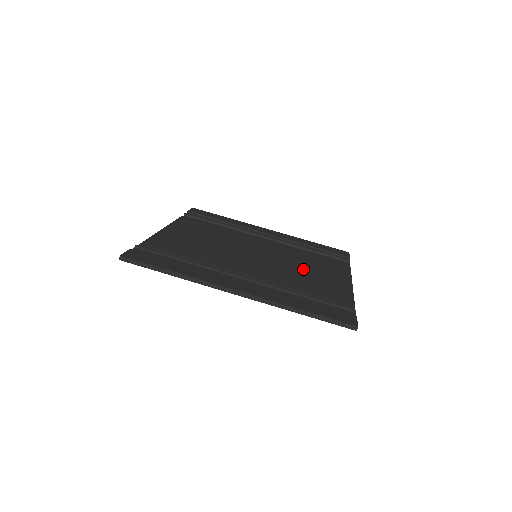
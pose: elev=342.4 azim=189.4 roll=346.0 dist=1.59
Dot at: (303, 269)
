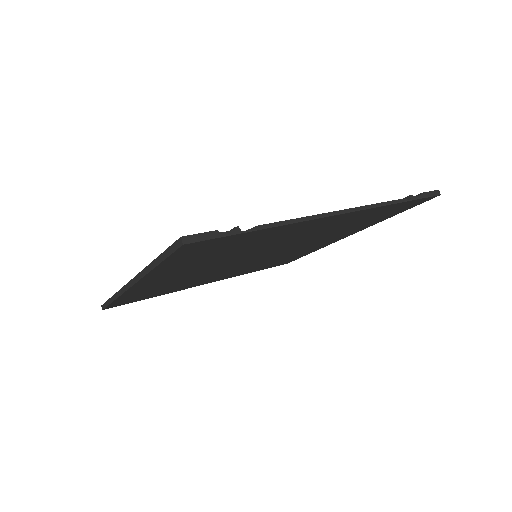
Dot at: occluded
